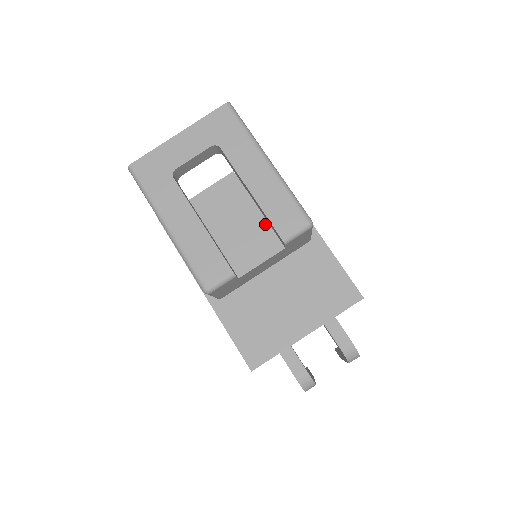
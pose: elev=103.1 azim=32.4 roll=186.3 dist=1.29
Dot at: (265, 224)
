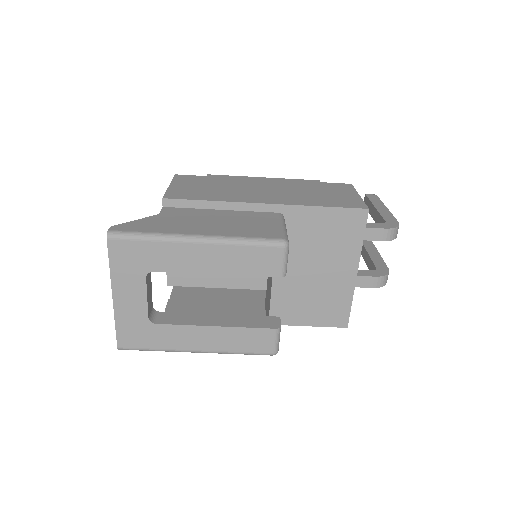
Dot at: occluded
